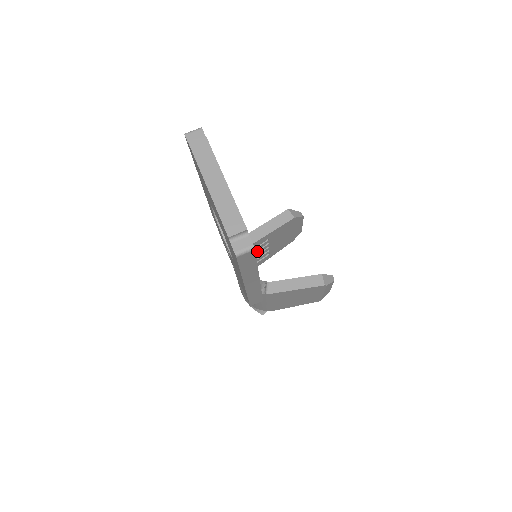
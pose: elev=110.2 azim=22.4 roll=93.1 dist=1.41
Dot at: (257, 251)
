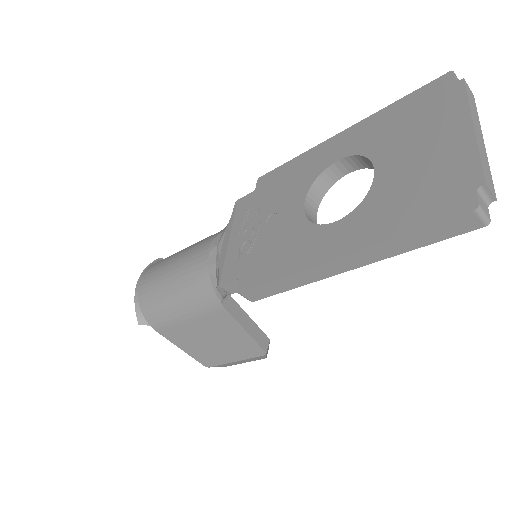
Dot at: occluded
